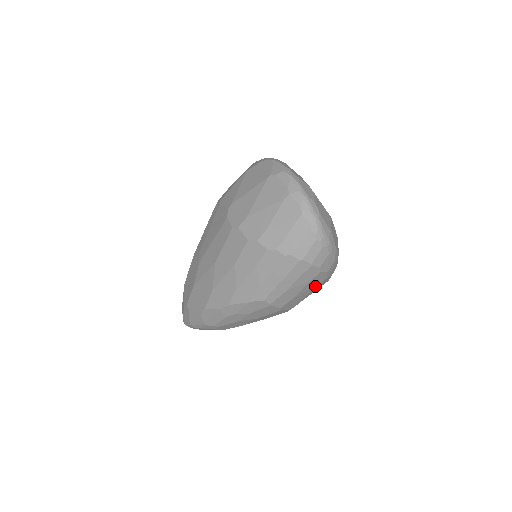
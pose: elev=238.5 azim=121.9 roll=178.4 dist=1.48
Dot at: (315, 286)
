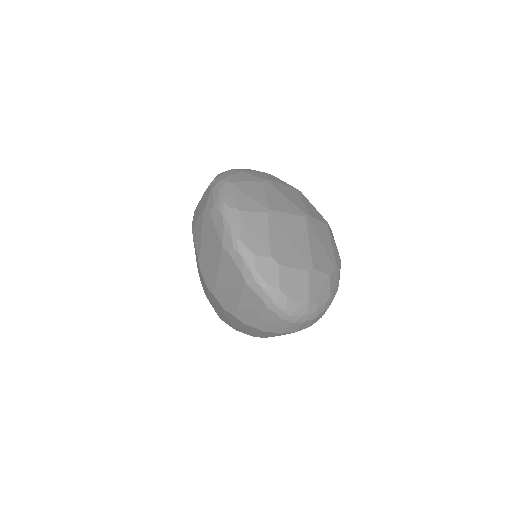
Dot at: occluded
